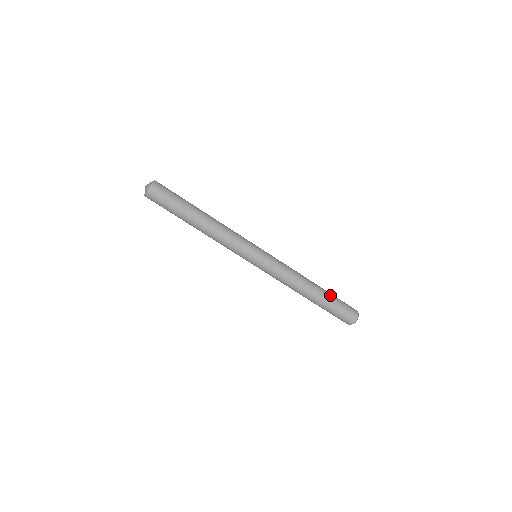
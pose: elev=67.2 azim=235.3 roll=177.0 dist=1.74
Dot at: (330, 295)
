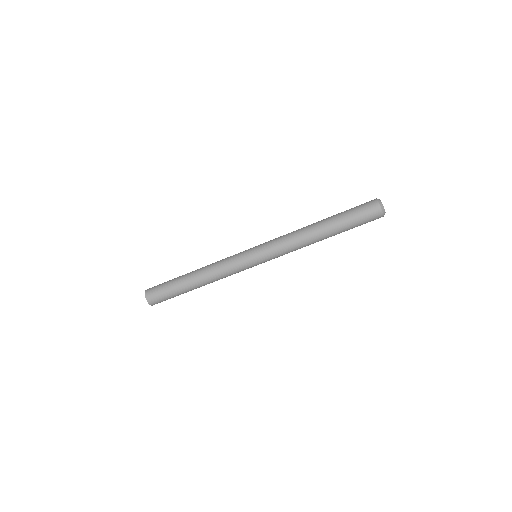
Dot at: (337, 215)
